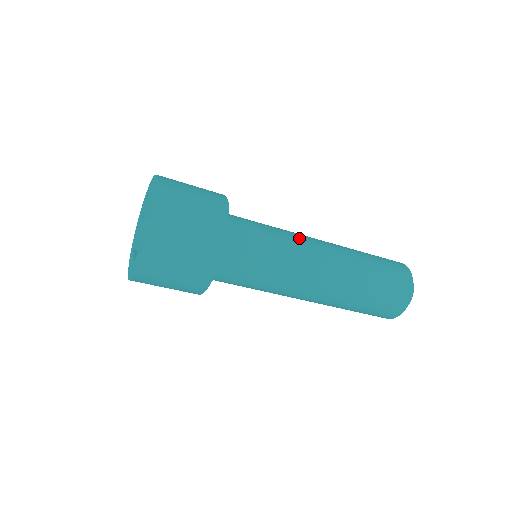
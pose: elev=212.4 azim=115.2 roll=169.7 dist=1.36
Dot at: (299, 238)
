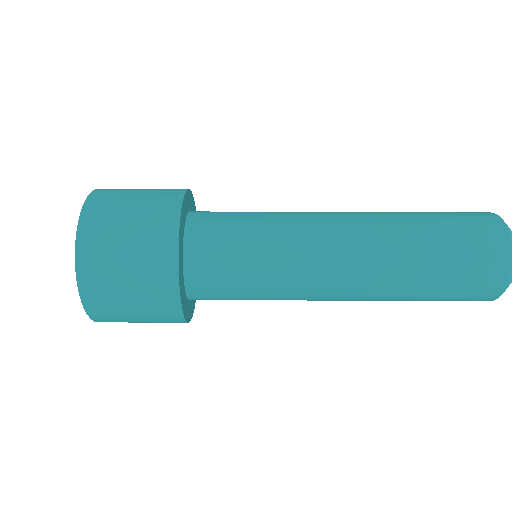
Dot at: occluded
